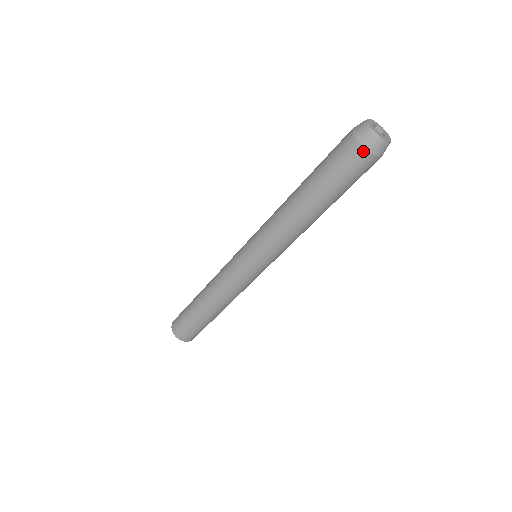
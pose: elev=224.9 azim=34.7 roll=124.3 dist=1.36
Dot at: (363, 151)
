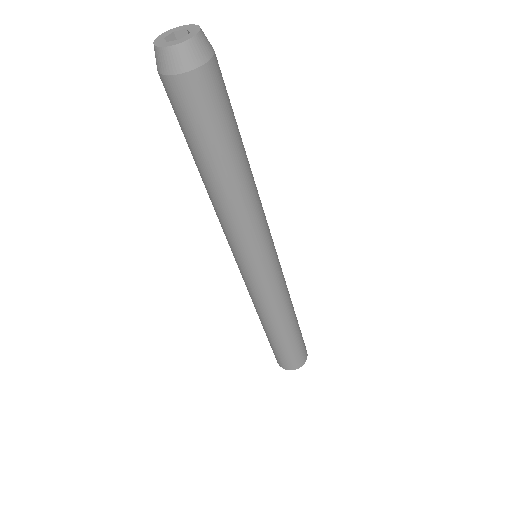
Dot at: (160, 77)
